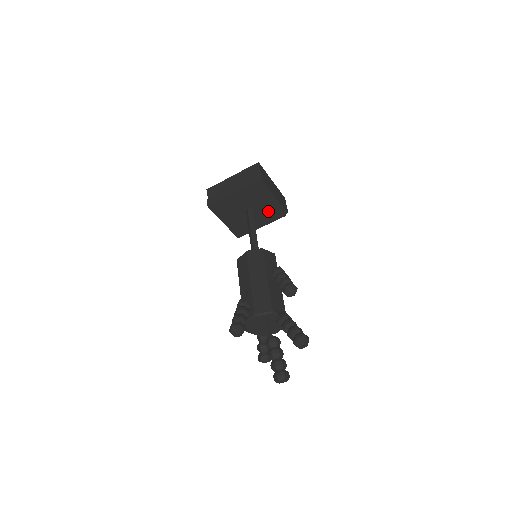
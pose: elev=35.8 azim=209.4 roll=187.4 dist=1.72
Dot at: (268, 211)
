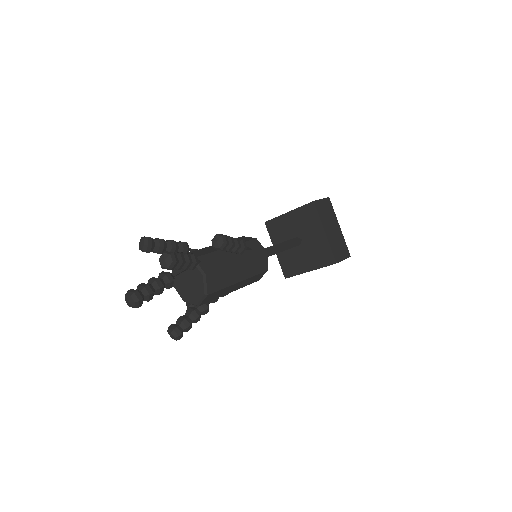
Dot at: (316, 250)
